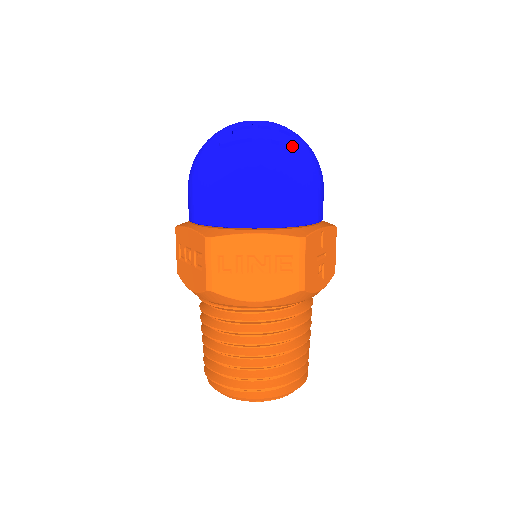
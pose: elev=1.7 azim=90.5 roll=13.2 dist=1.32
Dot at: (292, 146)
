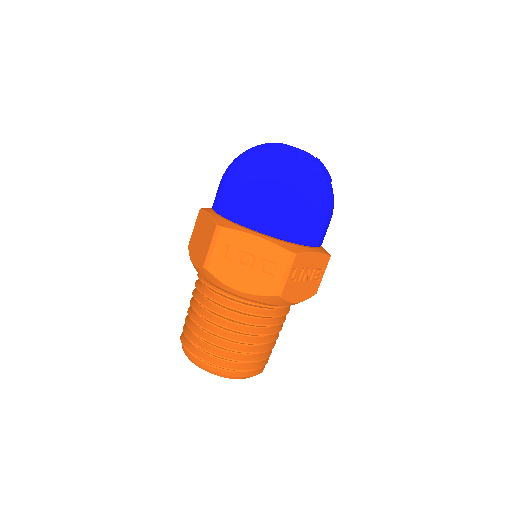
Dot at: occluded
